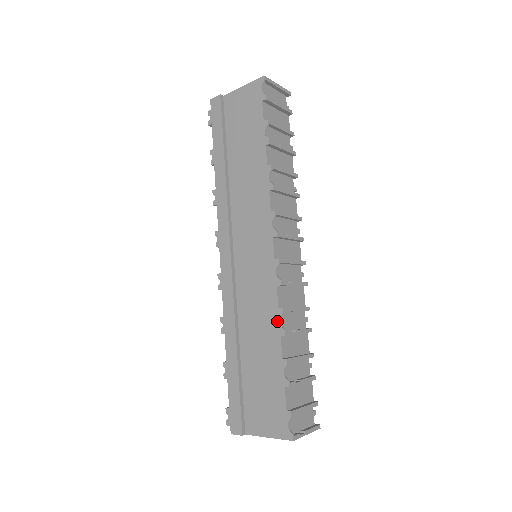
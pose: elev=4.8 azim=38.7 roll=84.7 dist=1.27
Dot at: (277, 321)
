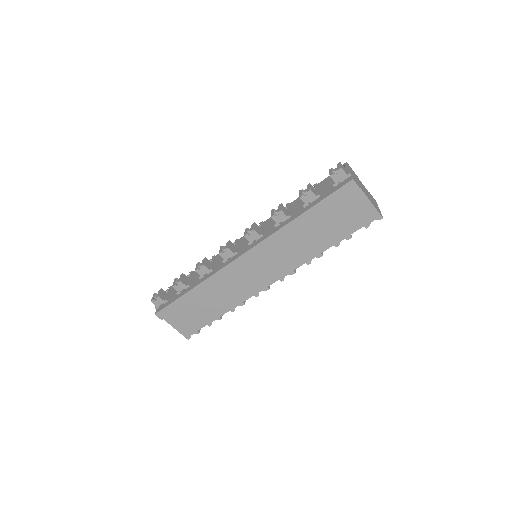
Dot at: (236, 305)
